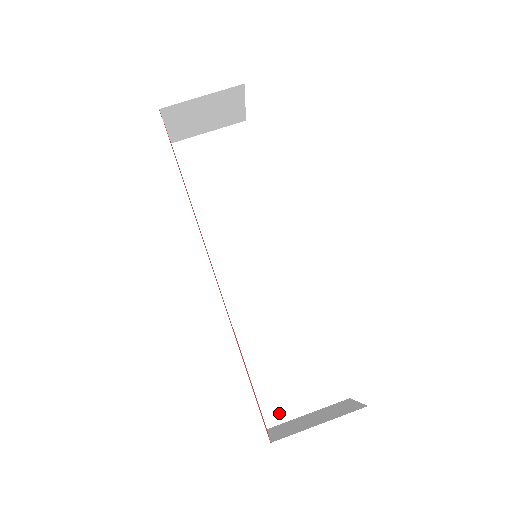
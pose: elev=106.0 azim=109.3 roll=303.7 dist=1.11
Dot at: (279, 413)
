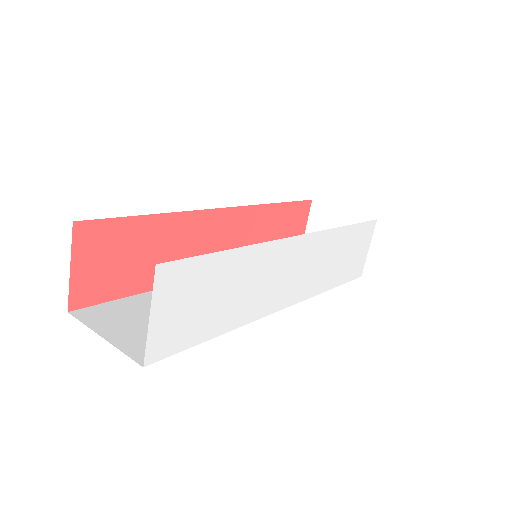
Dot at: (93, 317)
